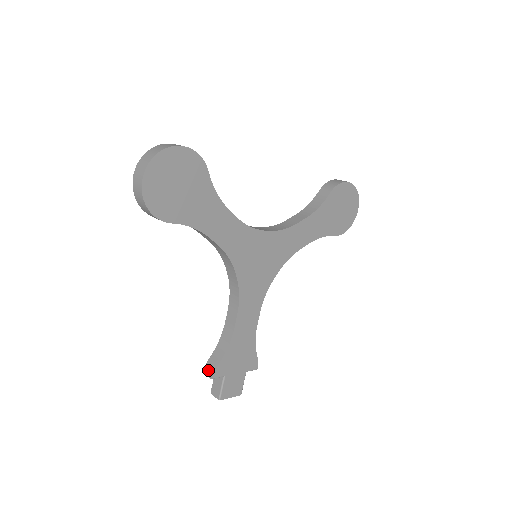
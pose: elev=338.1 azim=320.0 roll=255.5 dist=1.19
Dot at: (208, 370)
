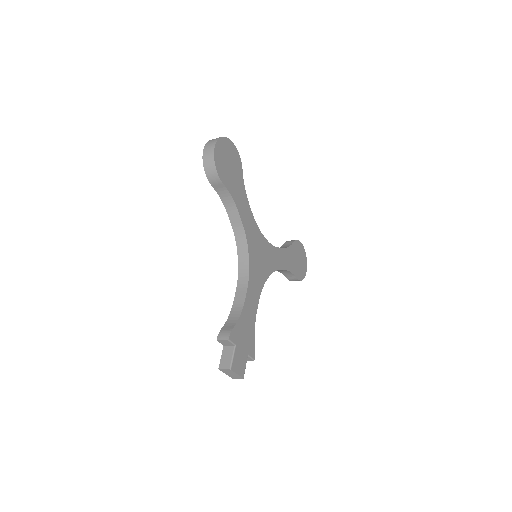
Dot at: (223, 335)
